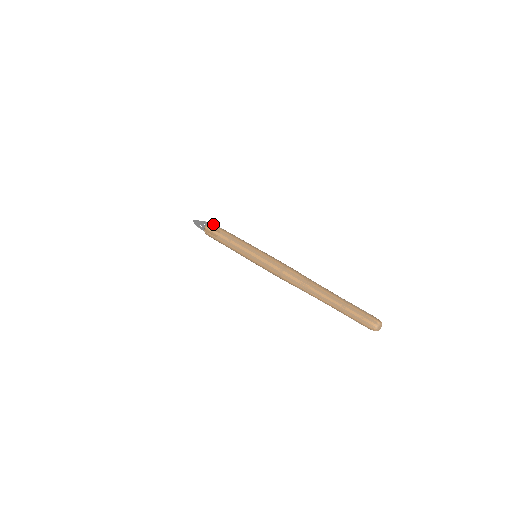
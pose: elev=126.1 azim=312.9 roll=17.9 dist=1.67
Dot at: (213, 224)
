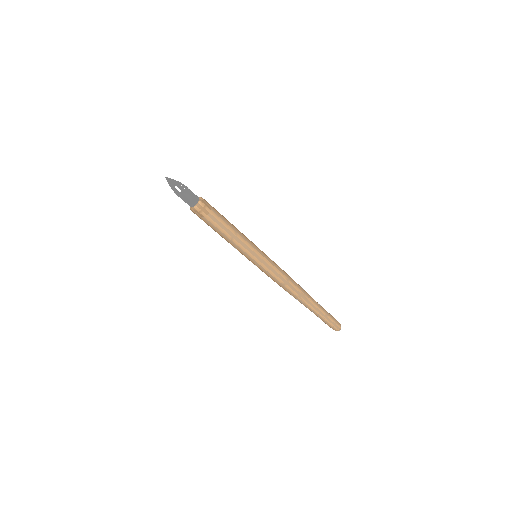
Dot at: (206, 205)
